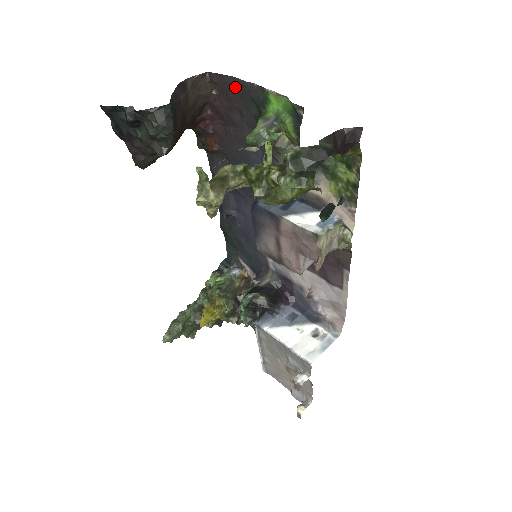
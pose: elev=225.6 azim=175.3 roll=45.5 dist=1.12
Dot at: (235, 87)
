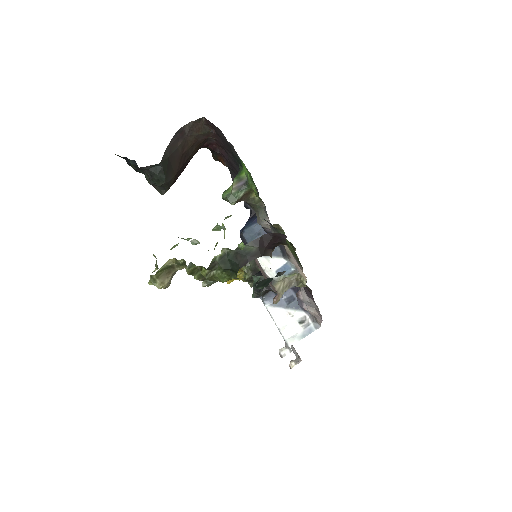
Dot at: (223, 138)
